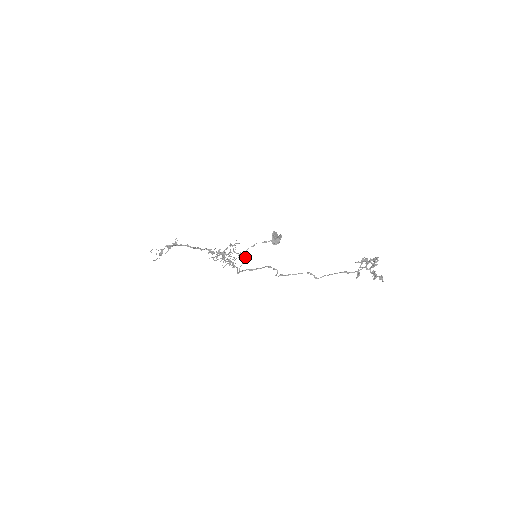
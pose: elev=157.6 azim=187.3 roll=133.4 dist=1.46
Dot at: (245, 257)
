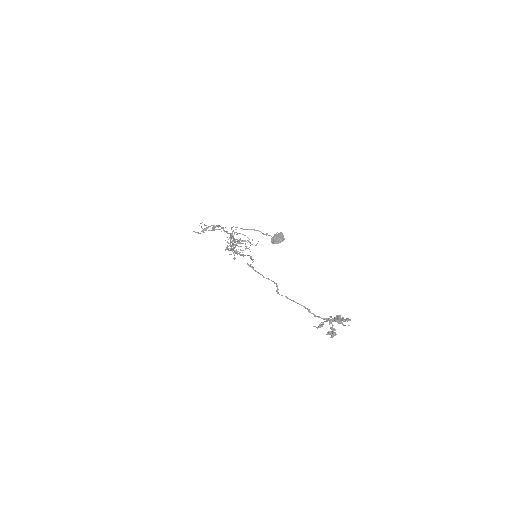
Dot at: occluded
